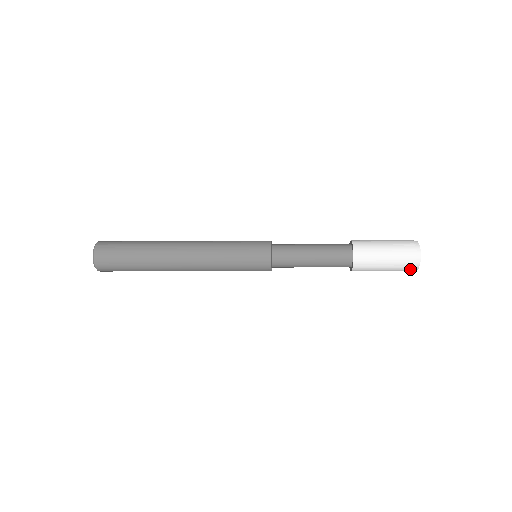
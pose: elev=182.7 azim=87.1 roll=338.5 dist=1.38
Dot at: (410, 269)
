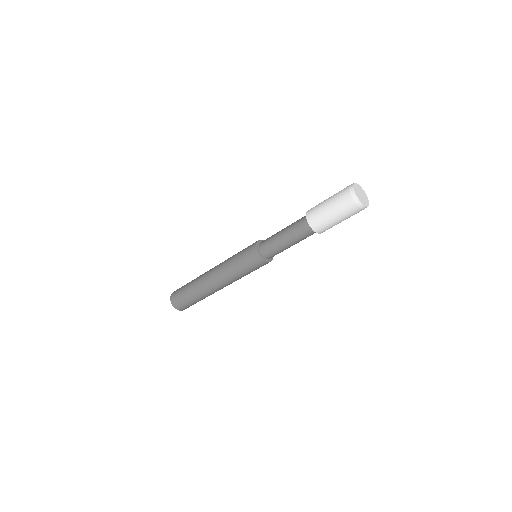
Dot at: (347, 193)
